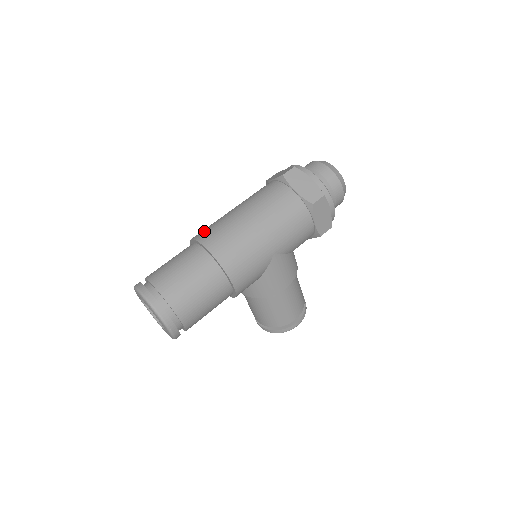
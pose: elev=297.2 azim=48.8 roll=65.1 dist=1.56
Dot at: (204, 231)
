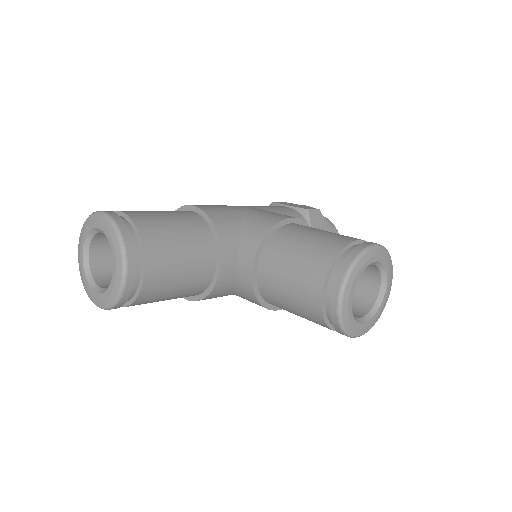
Dot at: occluded
